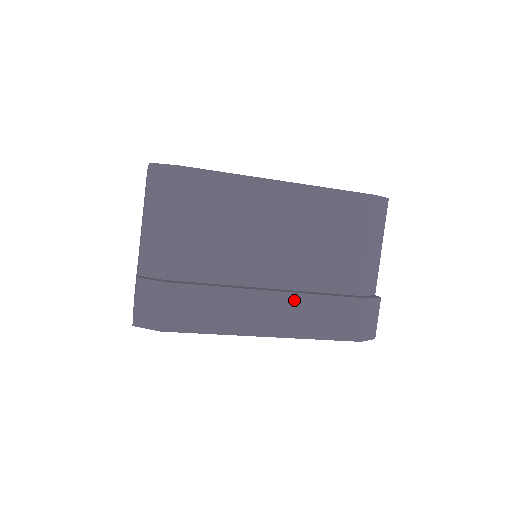
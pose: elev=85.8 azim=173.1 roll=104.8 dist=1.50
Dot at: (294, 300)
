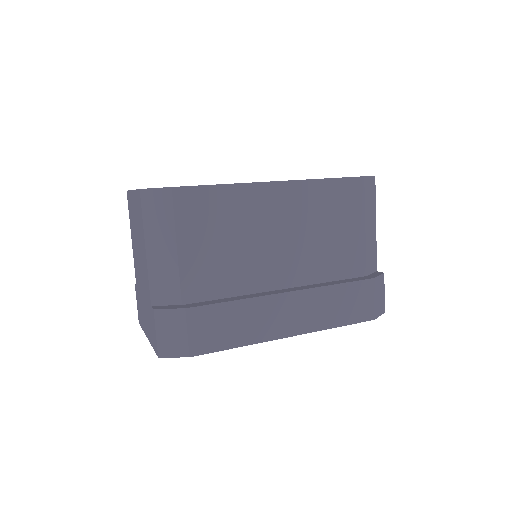
Dot at: (309, 296)
